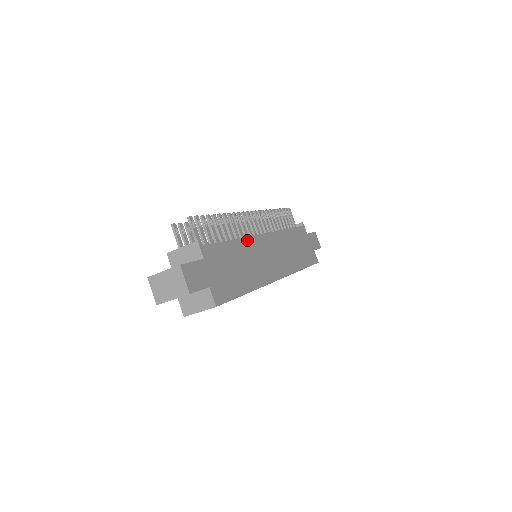
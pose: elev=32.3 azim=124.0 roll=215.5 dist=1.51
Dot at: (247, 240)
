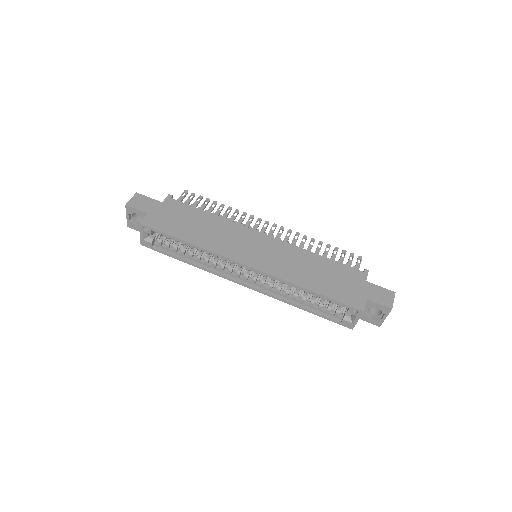
Dot at: (231, 223)
